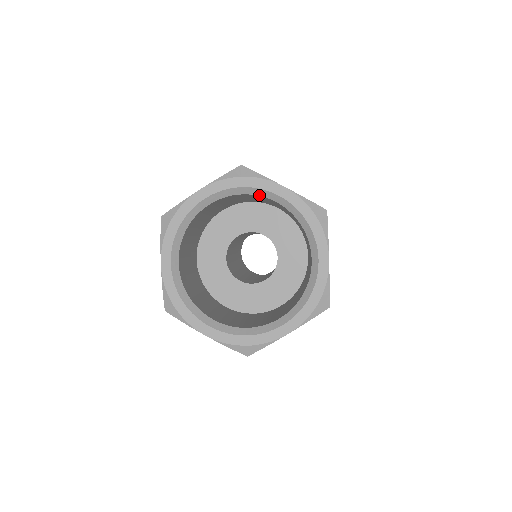
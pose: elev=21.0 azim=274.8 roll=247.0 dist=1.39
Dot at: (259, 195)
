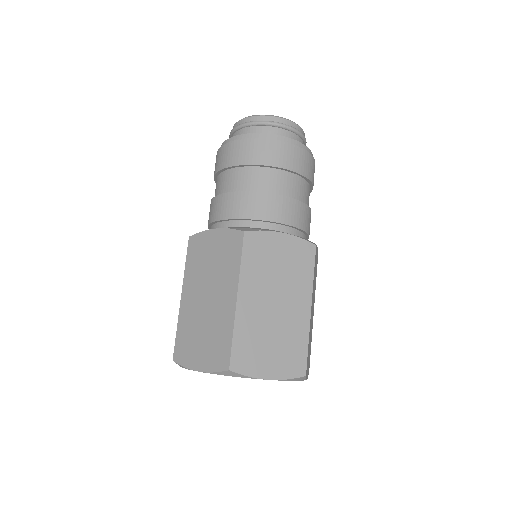
Dot at: occluded
